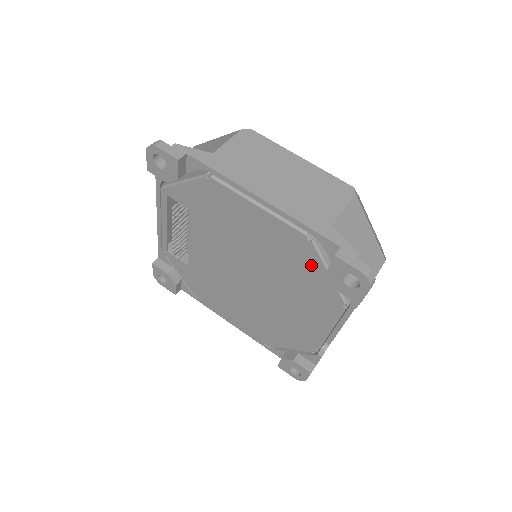
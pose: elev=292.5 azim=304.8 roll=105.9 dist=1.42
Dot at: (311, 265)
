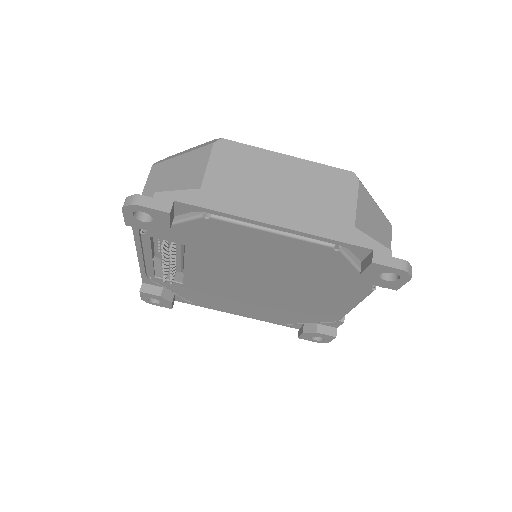
Dot at: (338, 267)
